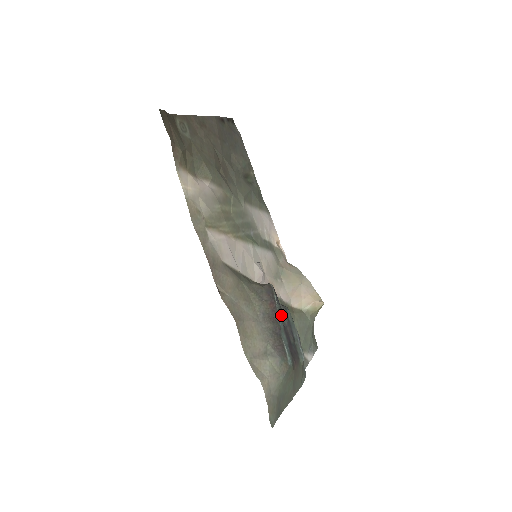
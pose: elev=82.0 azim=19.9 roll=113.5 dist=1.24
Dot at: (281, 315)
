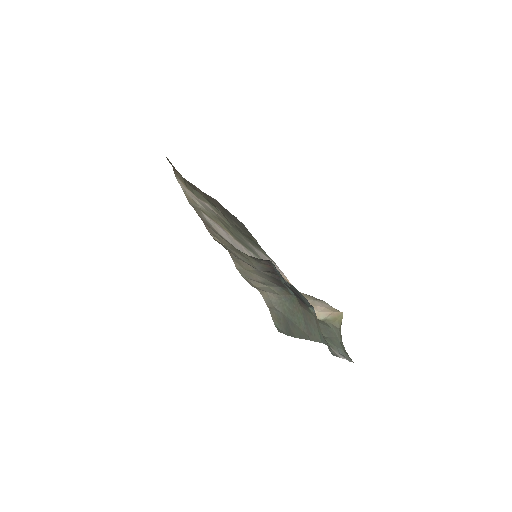
Dot at: occluded
